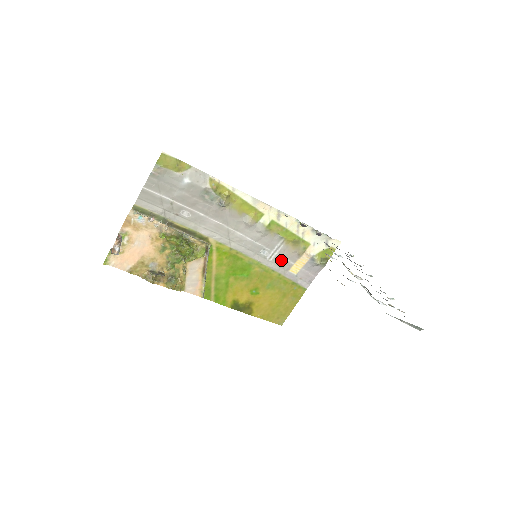
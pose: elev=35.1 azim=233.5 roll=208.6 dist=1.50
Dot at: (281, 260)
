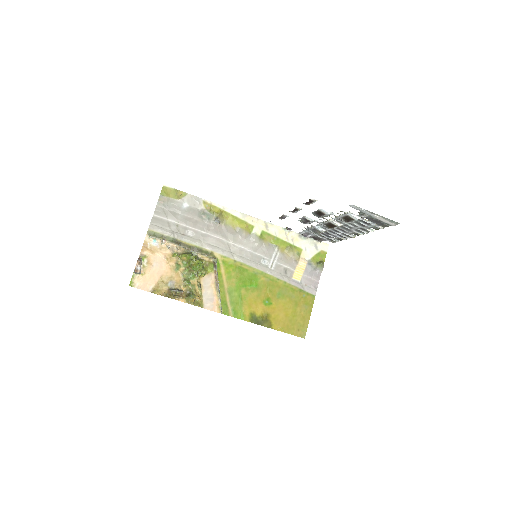
Dot at: (282, 268)
